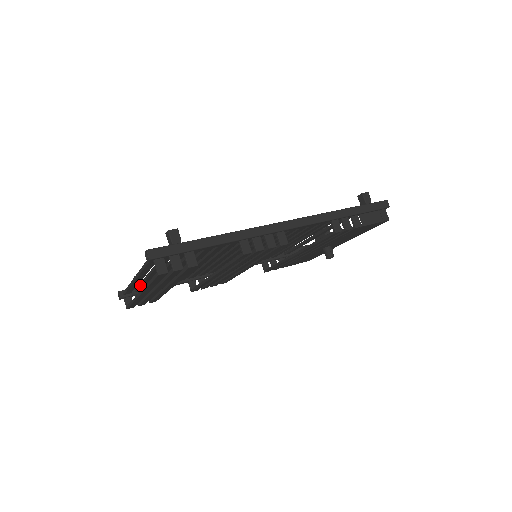
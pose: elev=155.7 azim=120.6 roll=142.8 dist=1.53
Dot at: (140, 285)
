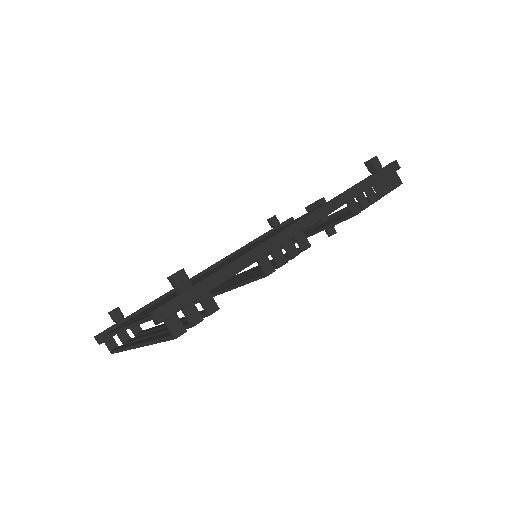
Dot at: occluded
